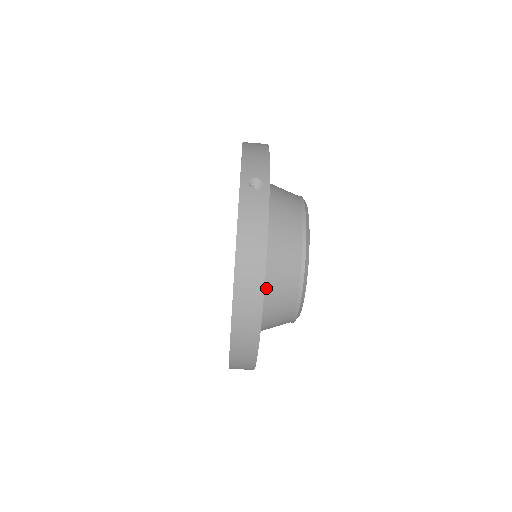
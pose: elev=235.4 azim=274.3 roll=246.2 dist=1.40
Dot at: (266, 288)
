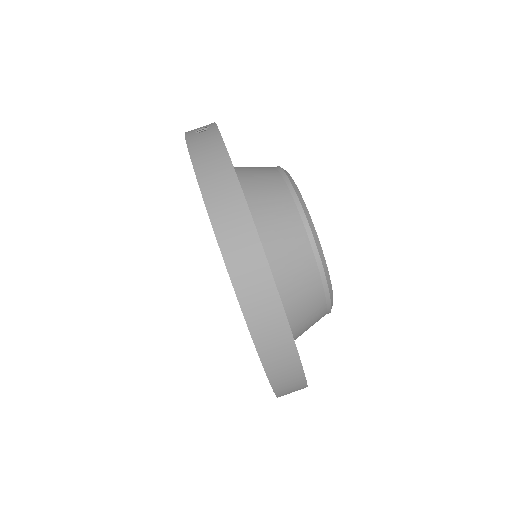
Dot at: (263, 236)
